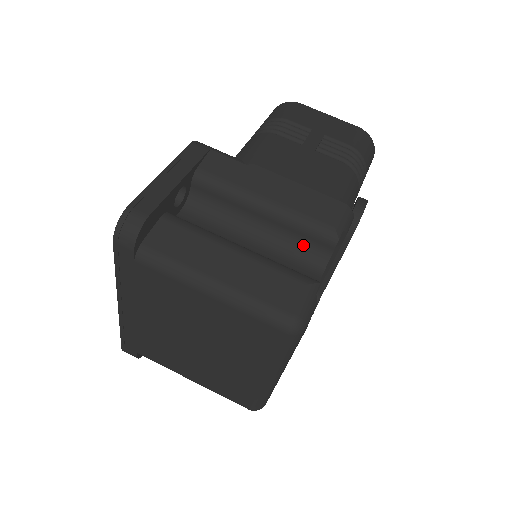
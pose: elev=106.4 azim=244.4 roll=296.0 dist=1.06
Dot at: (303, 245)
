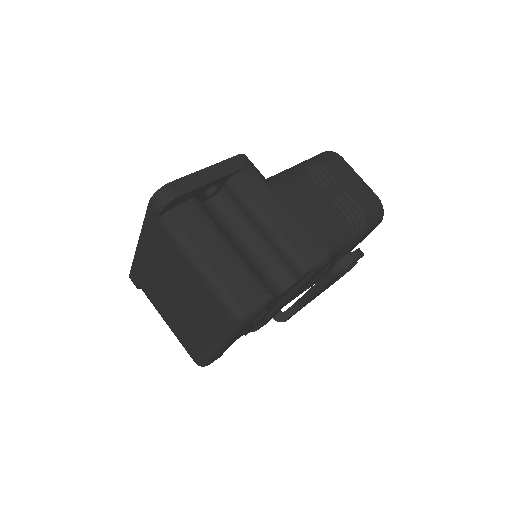
Dot at: (281, 264)
